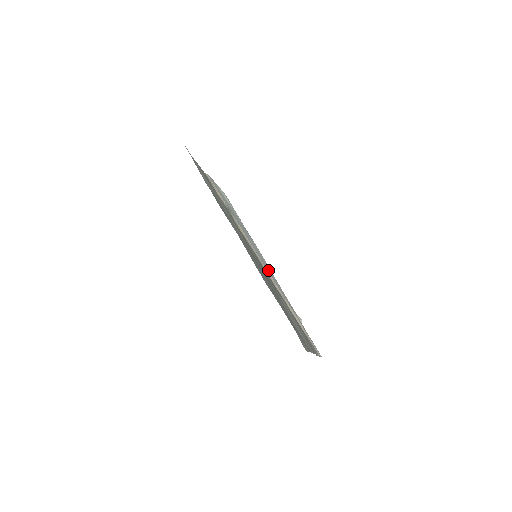
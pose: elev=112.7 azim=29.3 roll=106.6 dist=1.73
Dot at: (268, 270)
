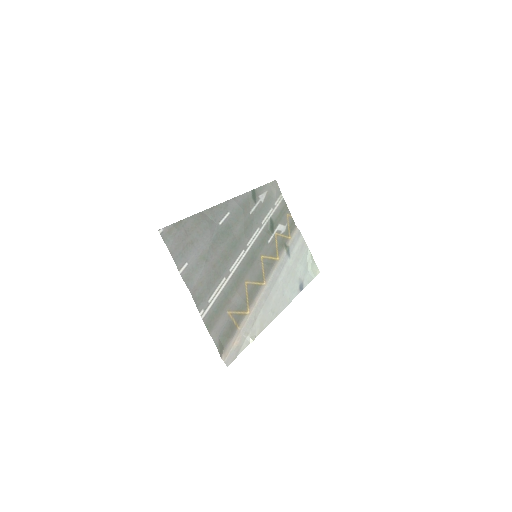
Dot at: (271, 294)
